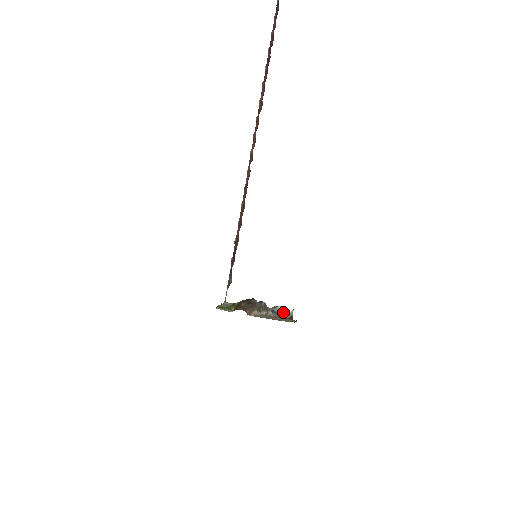
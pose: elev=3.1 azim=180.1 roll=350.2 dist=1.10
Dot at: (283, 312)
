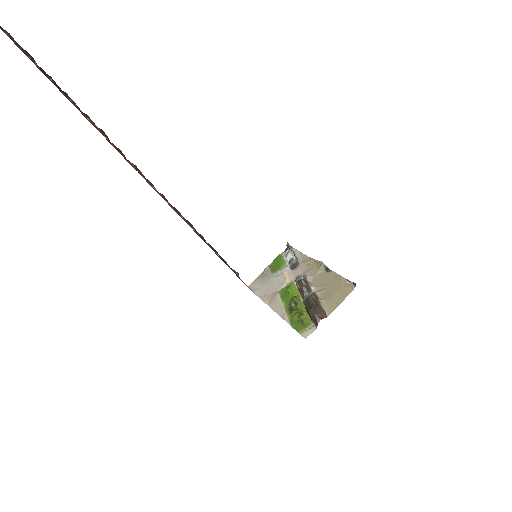
Dot at: (293, 252)
